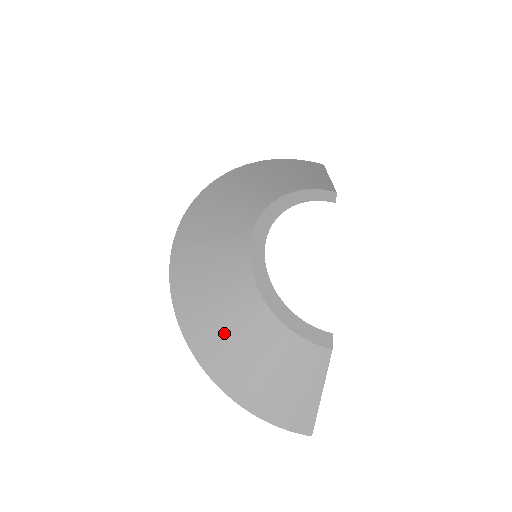
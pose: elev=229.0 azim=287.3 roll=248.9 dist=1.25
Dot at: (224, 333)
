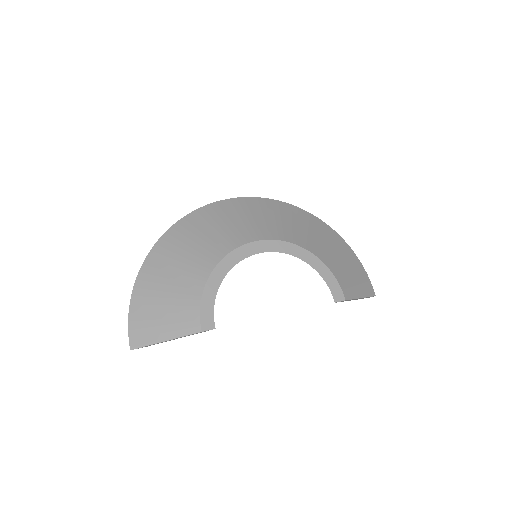
Dot at: (182, 250)
